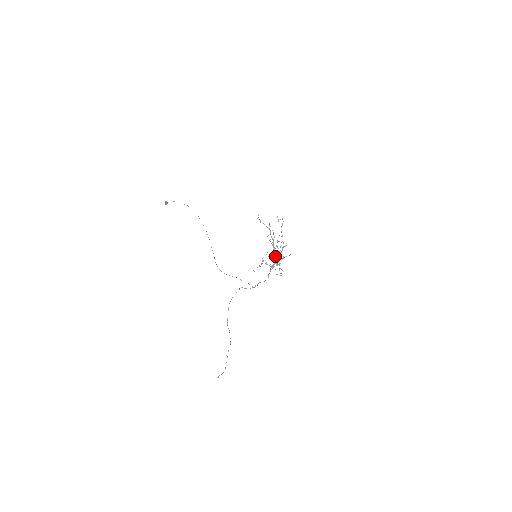
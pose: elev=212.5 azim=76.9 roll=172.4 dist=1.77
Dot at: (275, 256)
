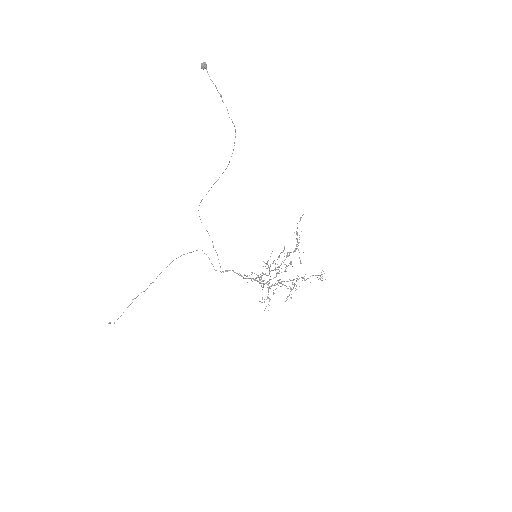
Dot at: (275, 277)
